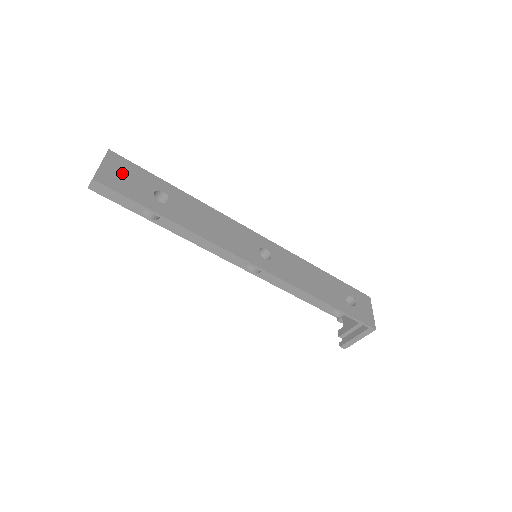
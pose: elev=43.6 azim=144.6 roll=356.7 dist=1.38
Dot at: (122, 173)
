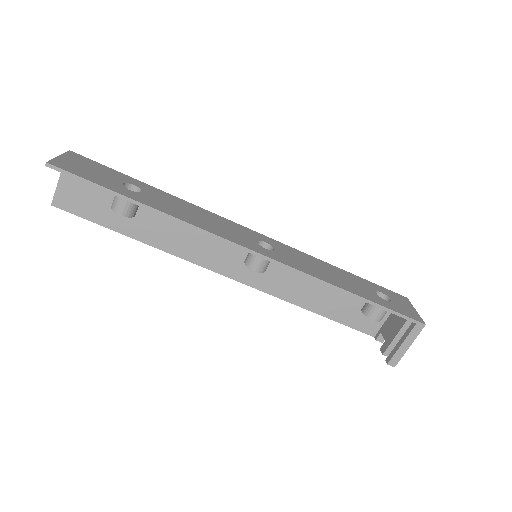
Dot at: (84, 166)
